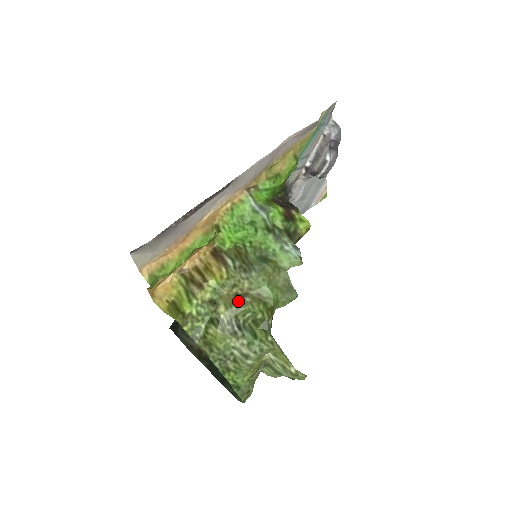
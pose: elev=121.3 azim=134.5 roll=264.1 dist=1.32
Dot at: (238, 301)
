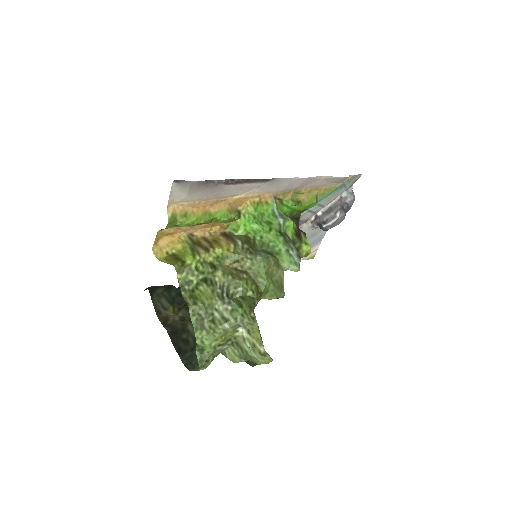
Dot at: (236, 273)
